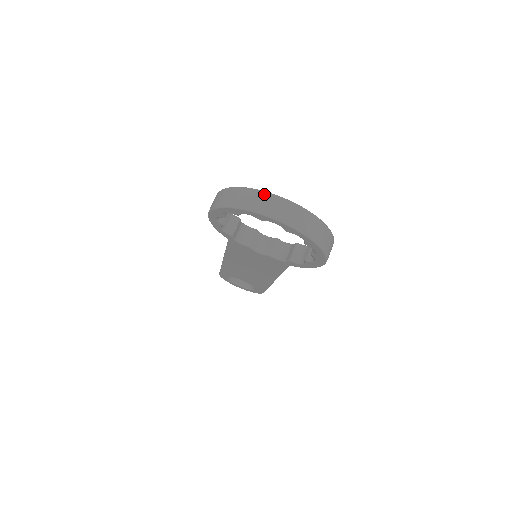
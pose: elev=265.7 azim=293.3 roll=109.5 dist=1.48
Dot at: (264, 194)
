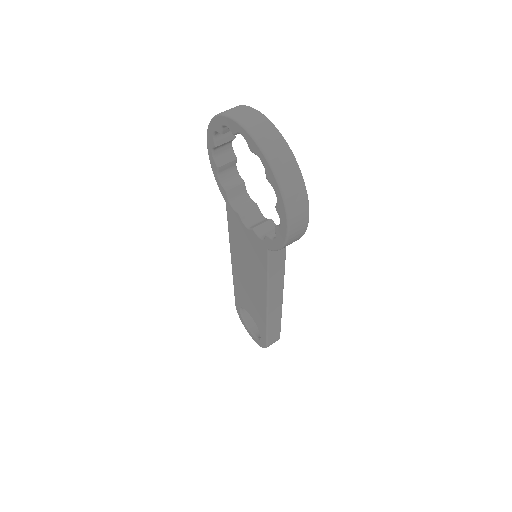
Dot at: (248, 107)
